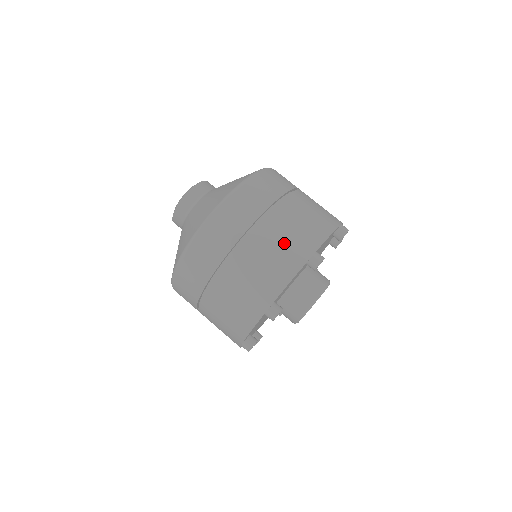
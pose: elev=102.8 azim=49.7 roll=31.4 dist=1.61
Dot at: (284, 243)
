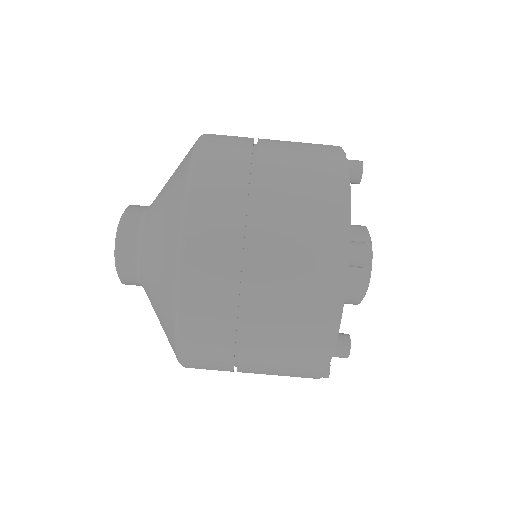
Dot at: (287, 359)
